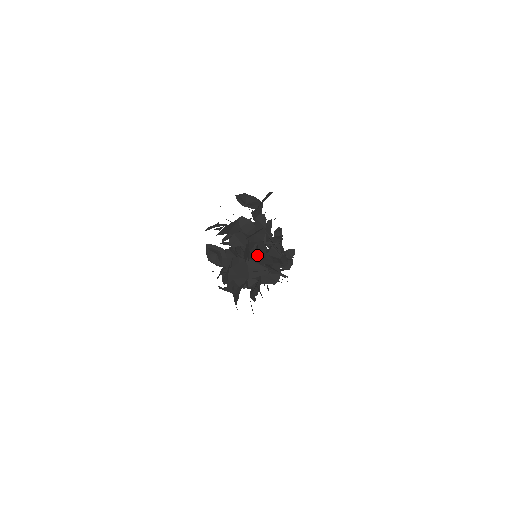
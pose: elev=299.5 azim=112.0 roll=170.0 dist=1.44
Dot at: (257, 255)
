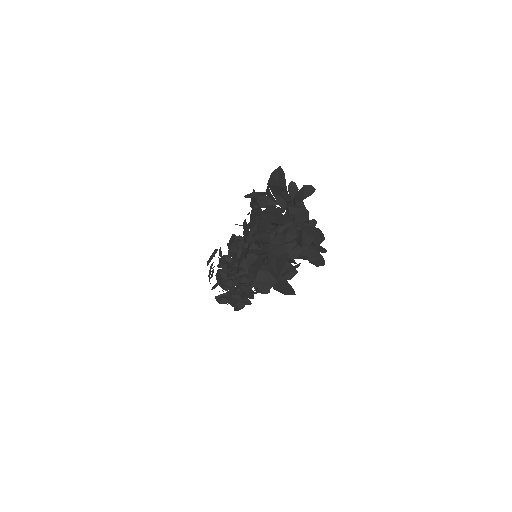
Dot at: occluded
